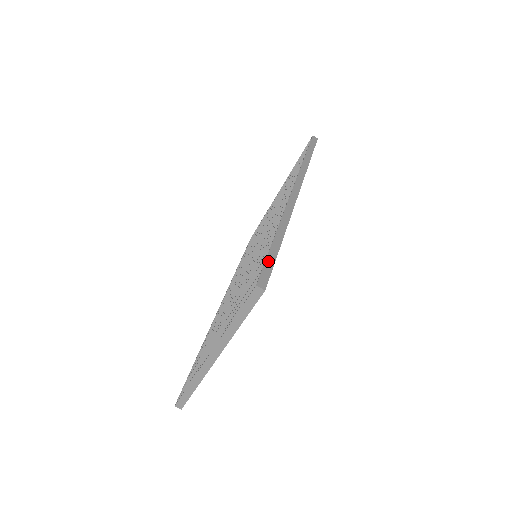
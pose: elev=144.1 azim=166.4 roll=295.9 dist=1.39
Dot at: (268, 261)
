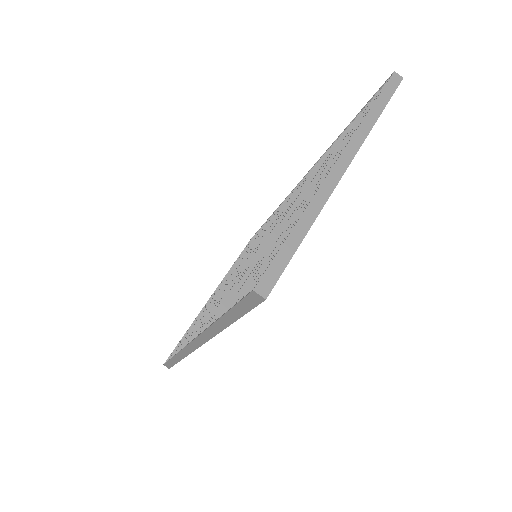
Dot at: occluded
